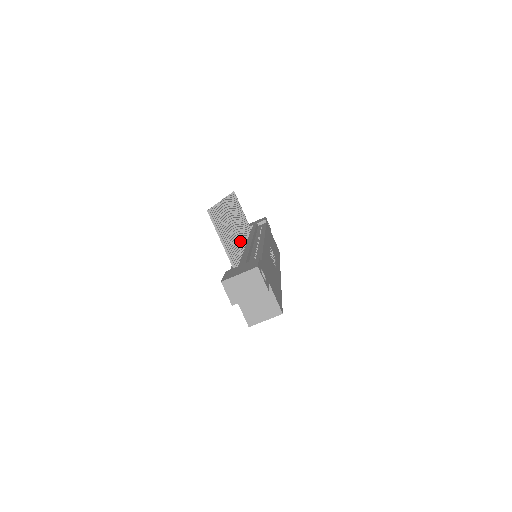
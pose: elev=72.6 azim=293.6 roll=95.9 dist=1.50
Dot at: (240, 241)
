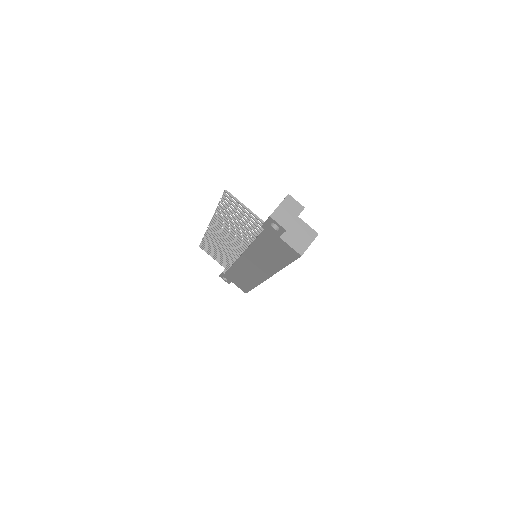
Dot at: (242, 241)
